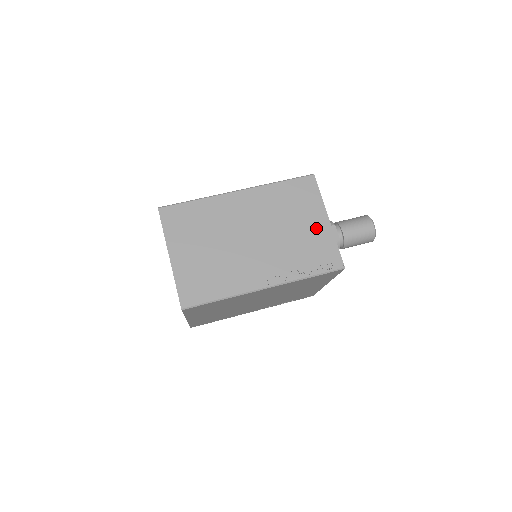
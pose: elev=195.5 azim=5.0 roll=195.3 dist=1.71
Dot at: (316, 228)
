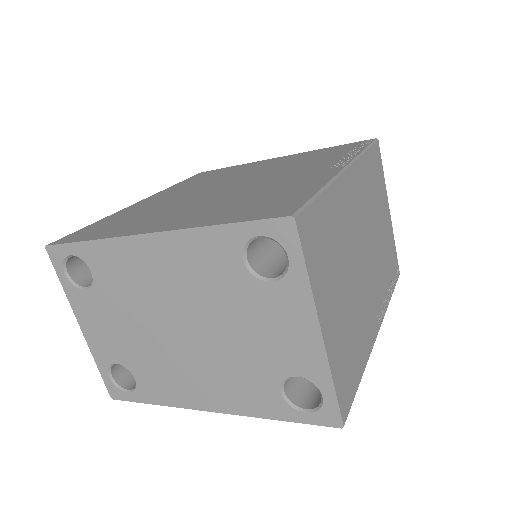
Dot at: (387, 225)
